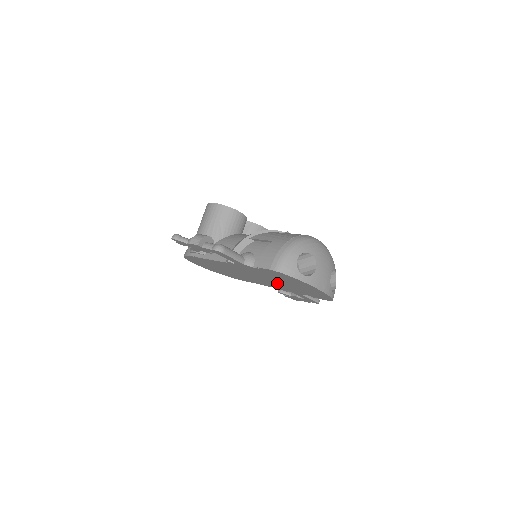
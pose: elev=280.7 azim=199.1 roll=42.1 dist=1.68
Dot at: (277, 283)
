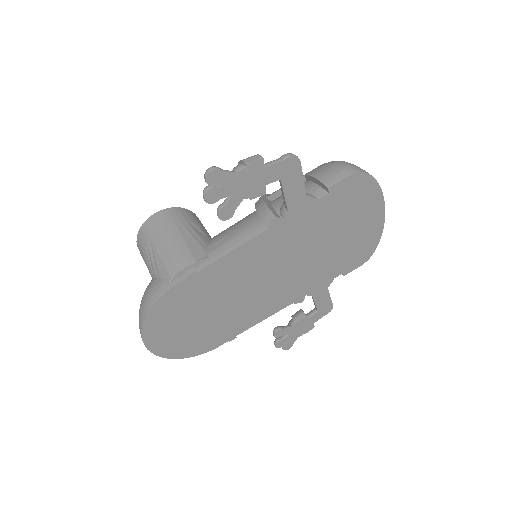
Dot at: (312, 262)
